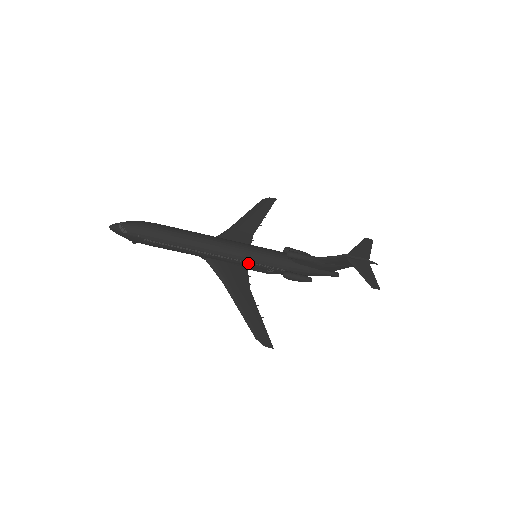
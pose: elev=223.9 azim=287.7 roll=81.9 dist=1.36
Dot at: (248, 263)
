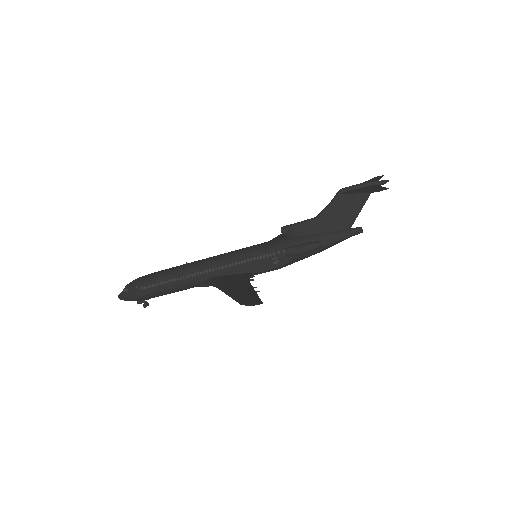
Dot at: (245, 263)
